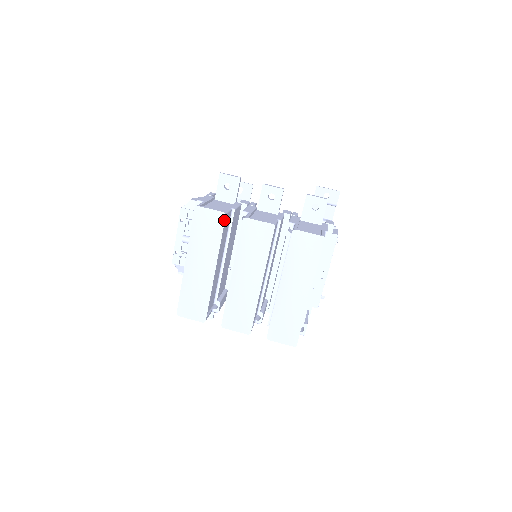
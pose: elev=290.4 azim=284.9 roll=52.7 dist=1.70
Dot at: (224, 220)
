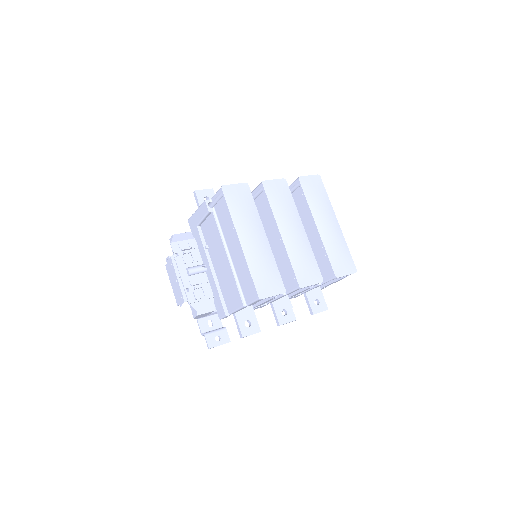
Dot at: (249, 189)
